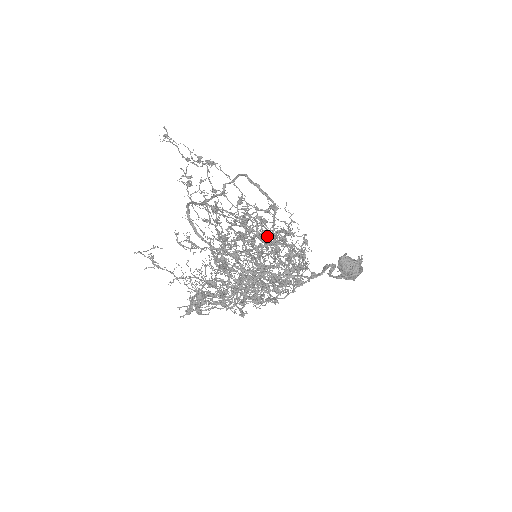
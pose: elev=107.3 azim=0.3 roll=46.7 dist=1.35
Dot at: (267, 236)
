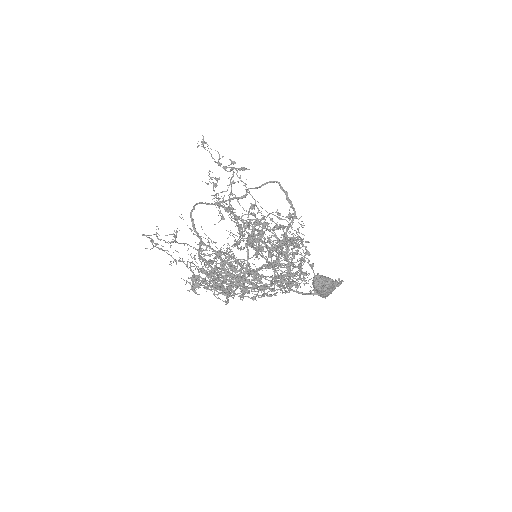
Dot at: (261, 242)
